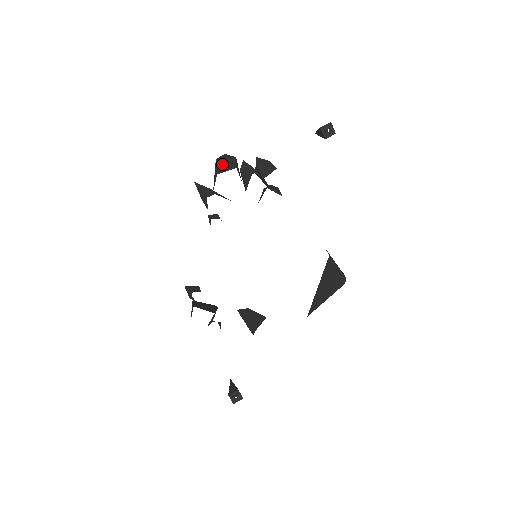
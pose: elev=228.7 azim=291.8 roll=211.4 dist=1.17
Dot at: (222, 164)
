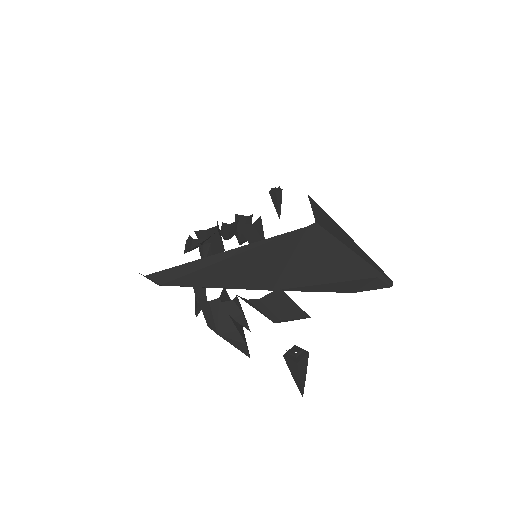
Dot at: occluded
